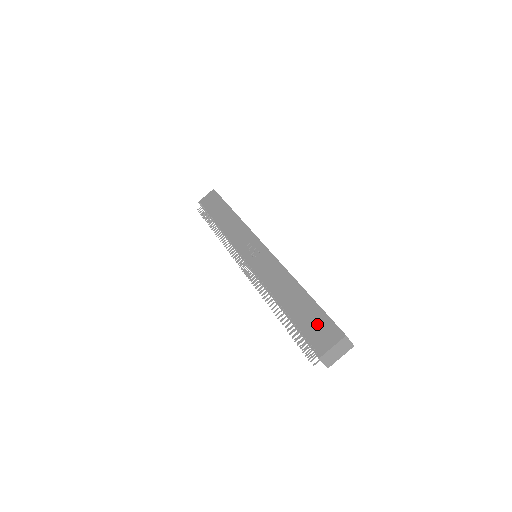
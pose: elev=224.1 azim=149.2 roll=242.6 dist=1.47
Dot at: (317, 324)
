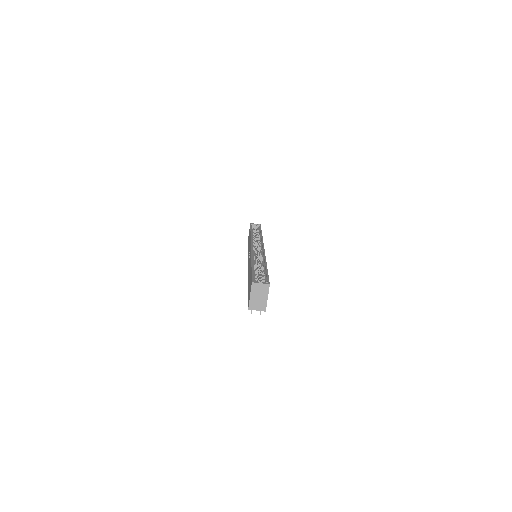
Dot at: occluded
